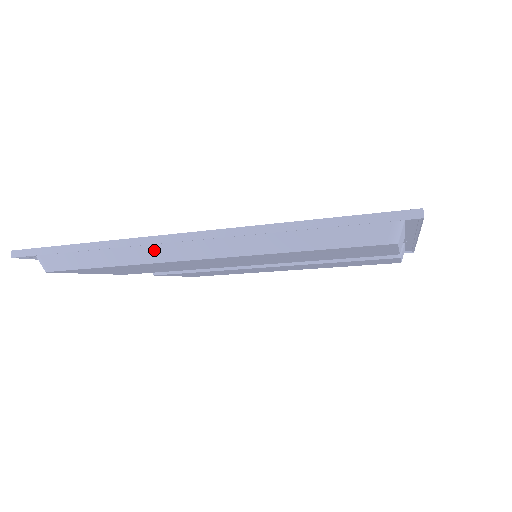
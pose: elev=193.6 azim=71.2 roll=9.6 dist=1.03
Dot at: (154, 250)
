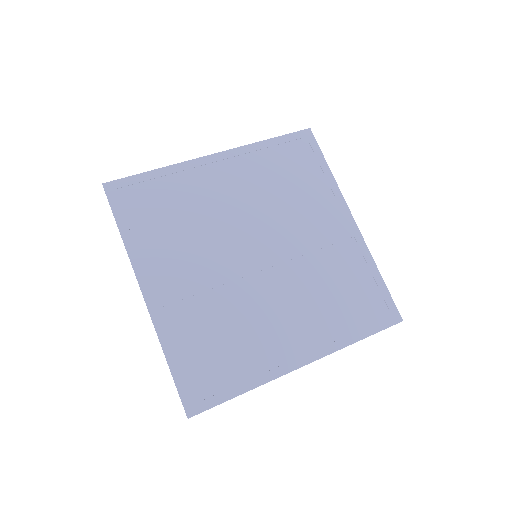
Dot at: (277, 367)
